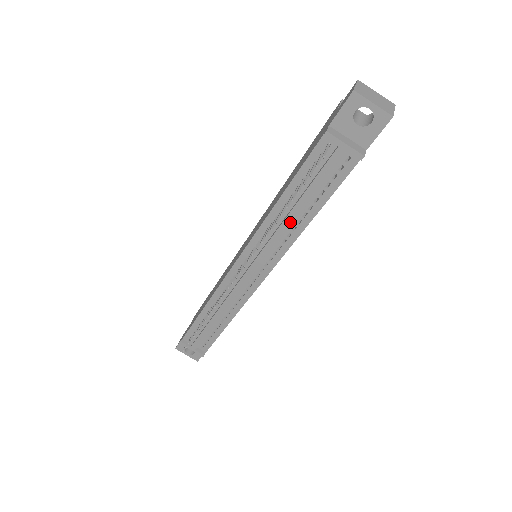
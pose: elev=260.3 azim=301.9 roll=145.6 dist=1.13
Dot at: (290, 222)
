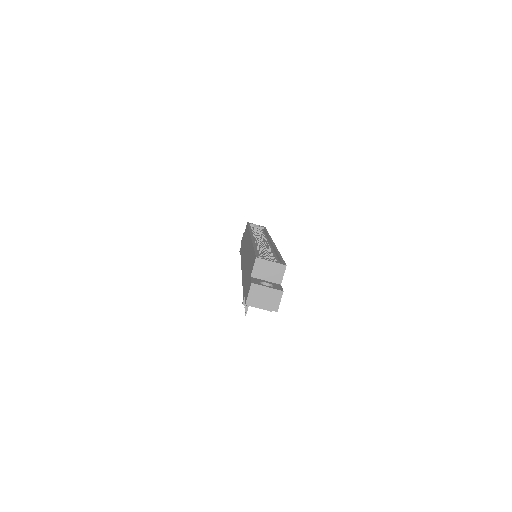
Dot at: occluded
